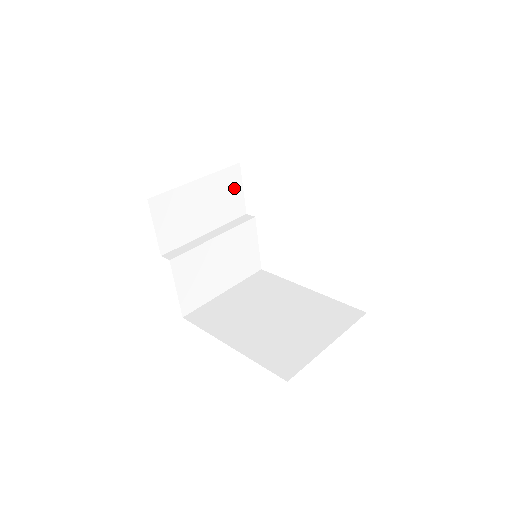
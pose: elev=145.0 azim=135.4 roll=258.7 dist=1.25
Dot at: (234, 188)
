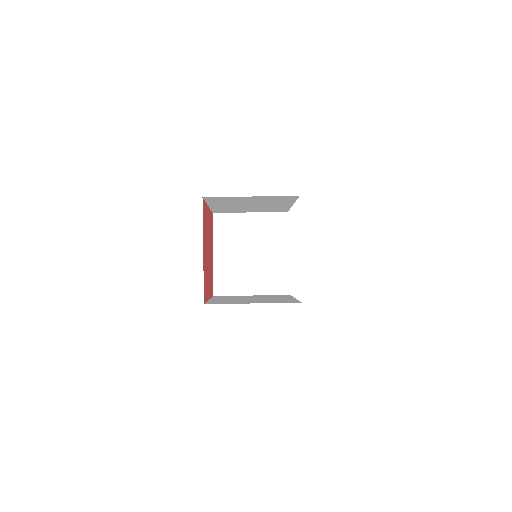
Dot at: (280, 228)
